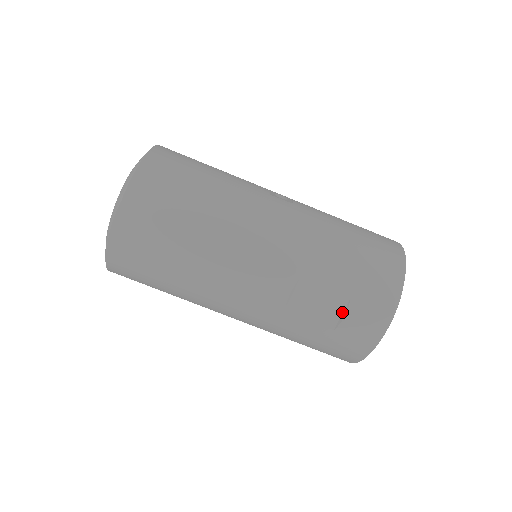
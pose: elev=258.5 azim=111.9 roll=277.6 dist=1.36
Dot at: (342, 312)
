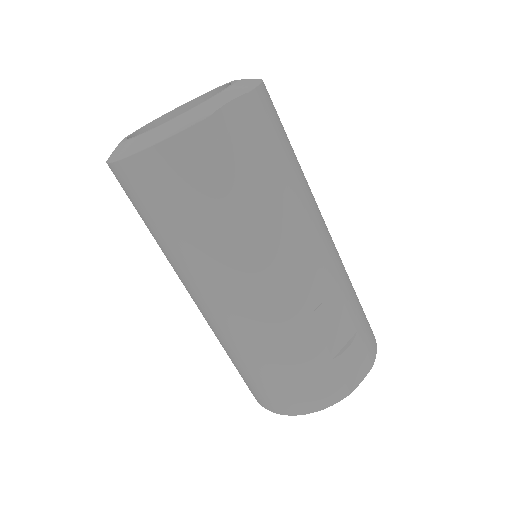
Dot at: (346, 342)
